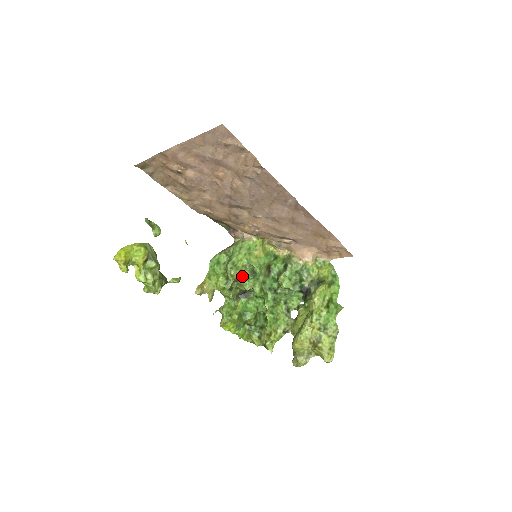
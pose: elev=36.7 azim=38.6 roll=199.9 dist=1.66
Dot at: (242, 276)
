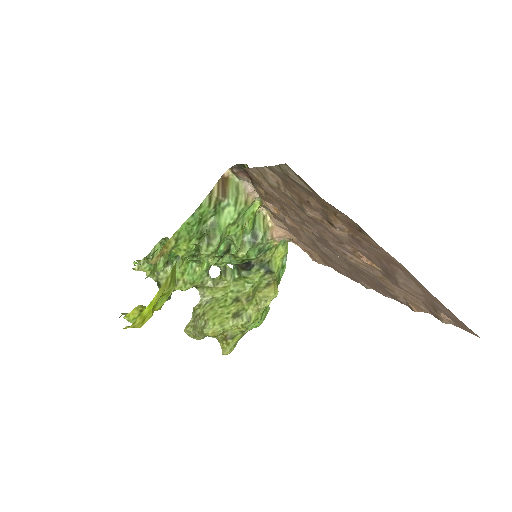
Dot at: occluded
